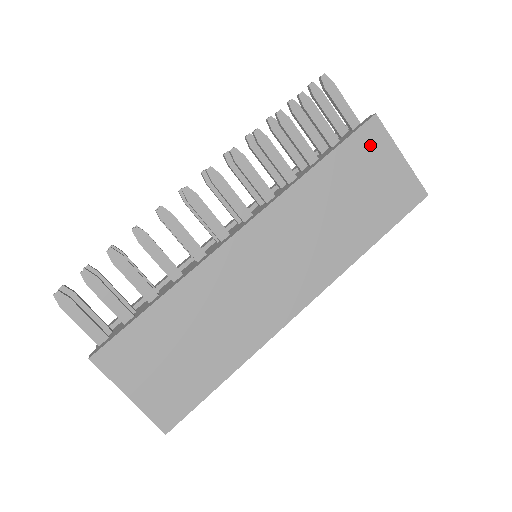
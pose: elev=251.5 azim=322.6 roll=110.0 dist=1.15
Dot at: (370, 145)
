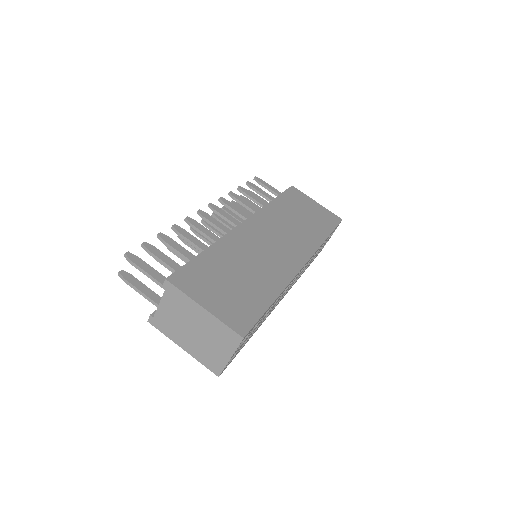
Dot at: (297, 196)
